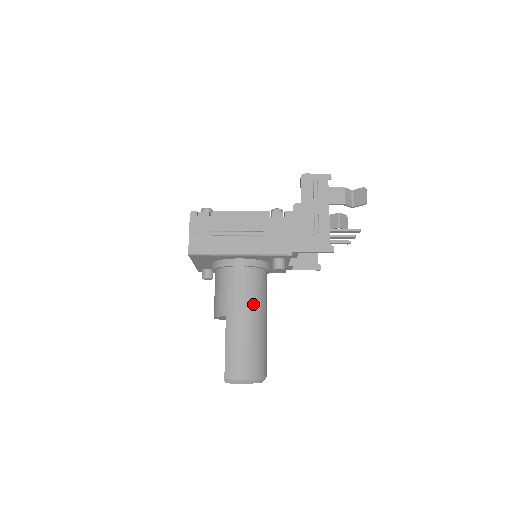
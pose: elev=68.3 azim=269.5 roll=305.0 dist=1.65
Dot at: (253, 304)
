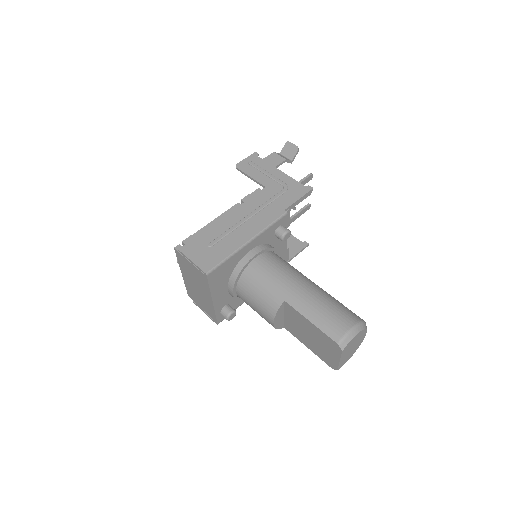
Dot at: (295, 274)
